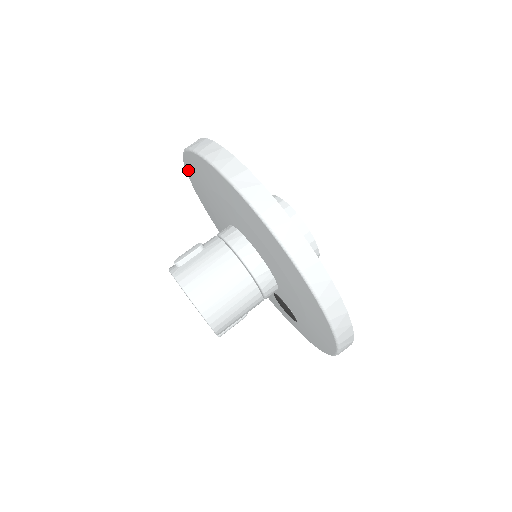
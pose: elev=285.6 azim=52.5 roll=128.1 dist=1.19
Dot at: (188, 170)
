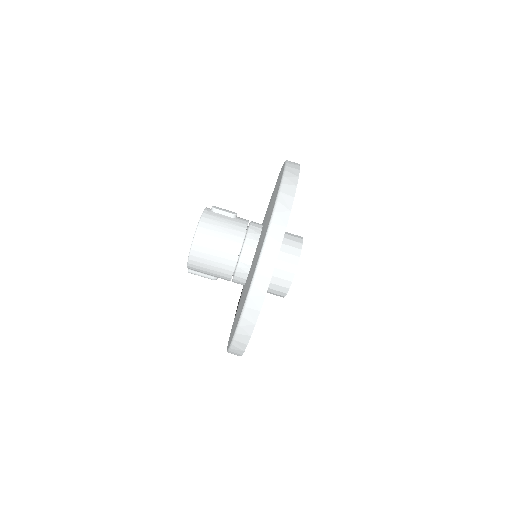
Dot at: occluded
